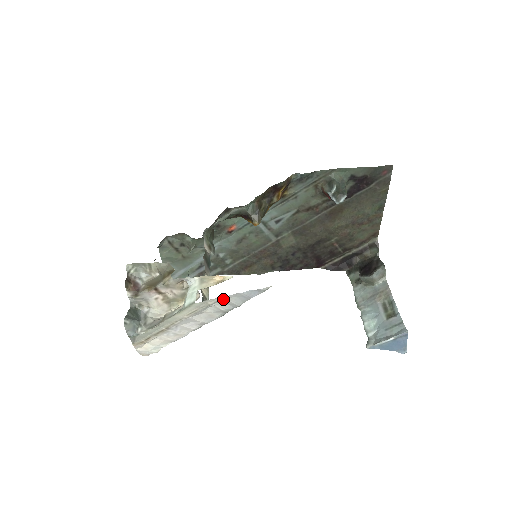
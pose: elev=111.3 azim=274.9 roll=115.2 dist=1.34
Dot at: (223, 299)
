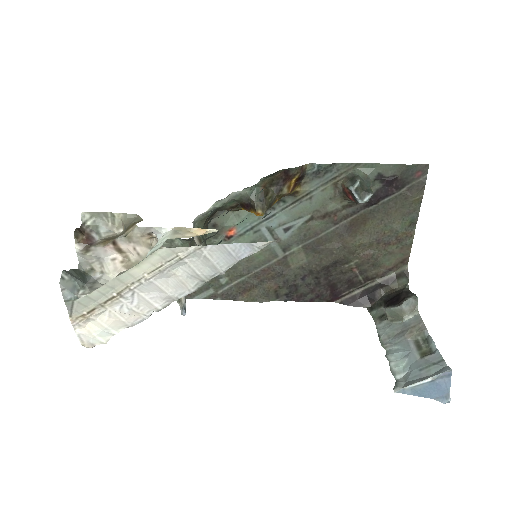
Dot at: (200, 251)
